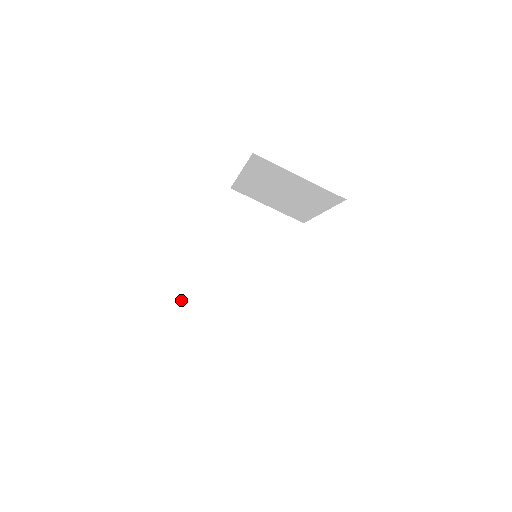
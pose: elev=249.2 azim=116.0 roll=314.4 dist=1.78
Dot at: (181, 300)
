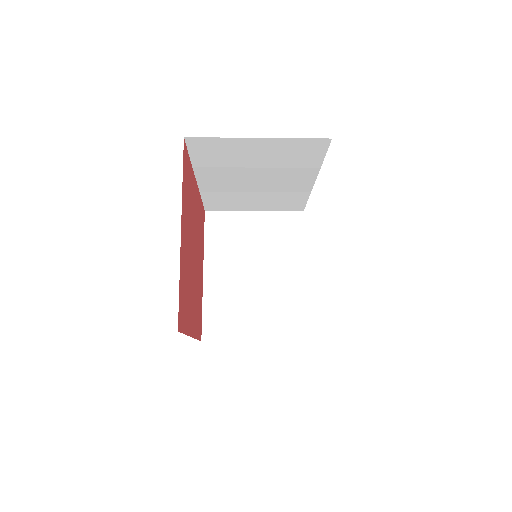
Dot at: (204, 208)
